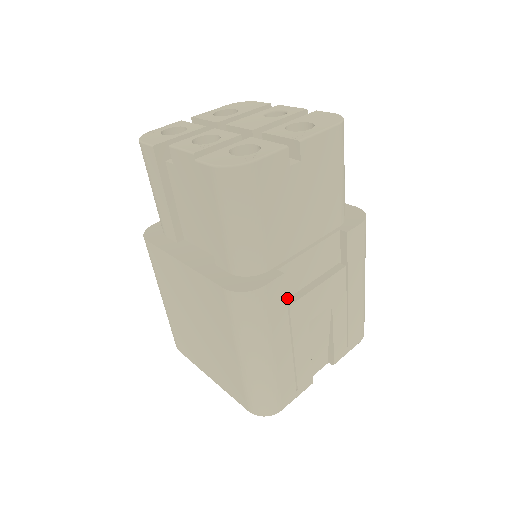
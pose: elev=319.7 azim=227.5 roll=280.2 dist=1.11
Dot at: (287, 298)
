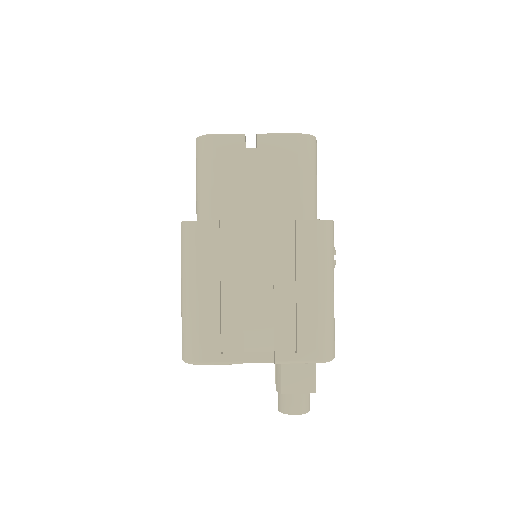
Dot at: (228, 253)
